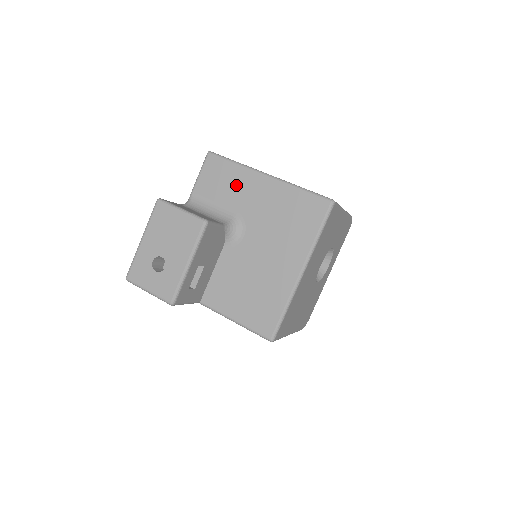
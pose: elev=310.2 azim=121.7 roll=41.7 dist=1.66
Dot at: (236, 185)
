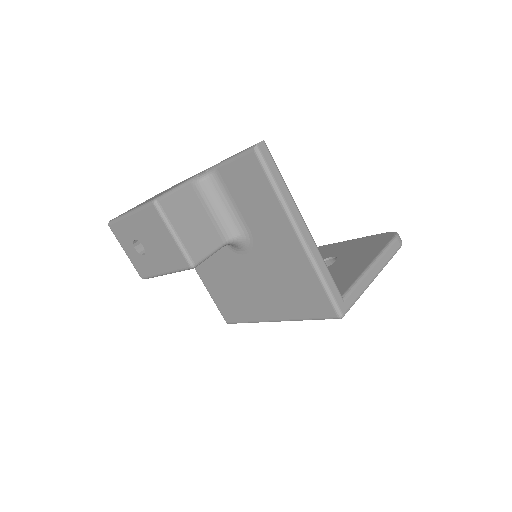
Dot at: (263, 212)
